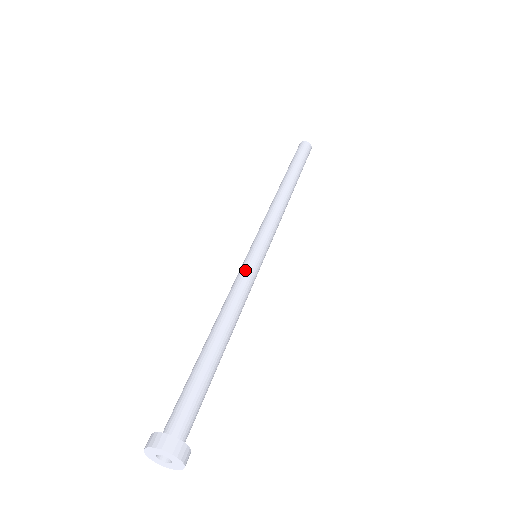
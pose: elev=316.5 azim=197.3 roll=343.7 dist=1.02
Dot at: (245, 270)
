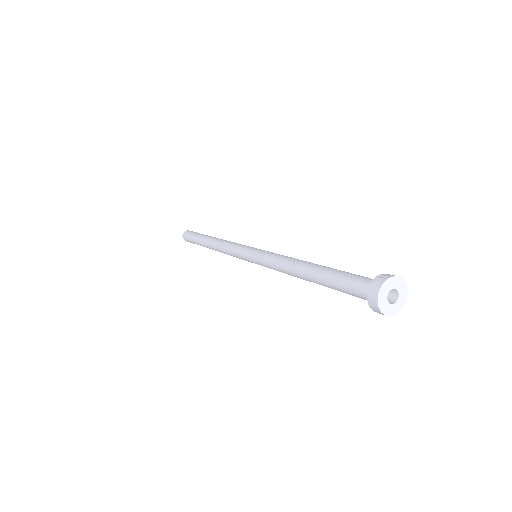
Dot at: (265, 254)
